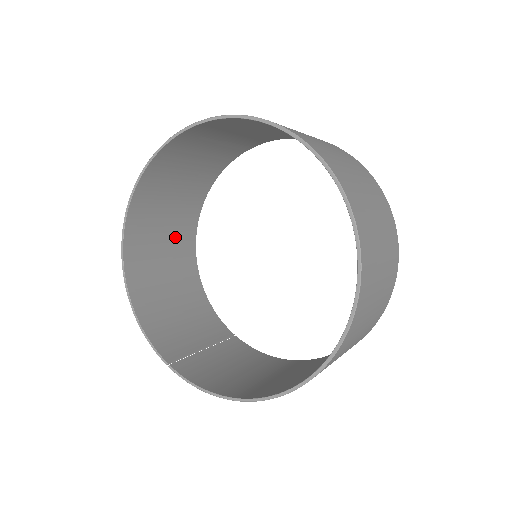
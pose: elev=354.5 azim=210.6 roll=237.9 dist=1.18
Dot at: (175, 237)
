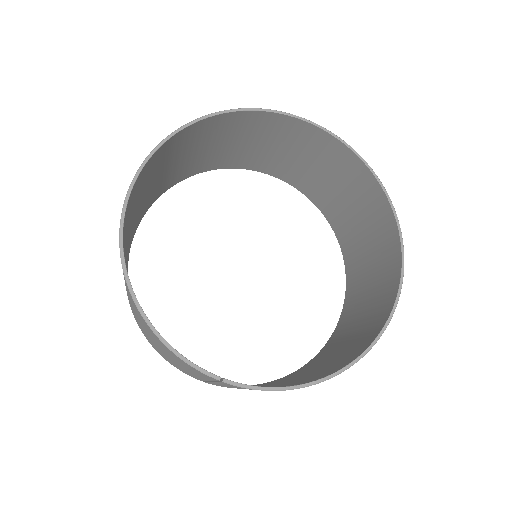
Dot at: (126, 264)
